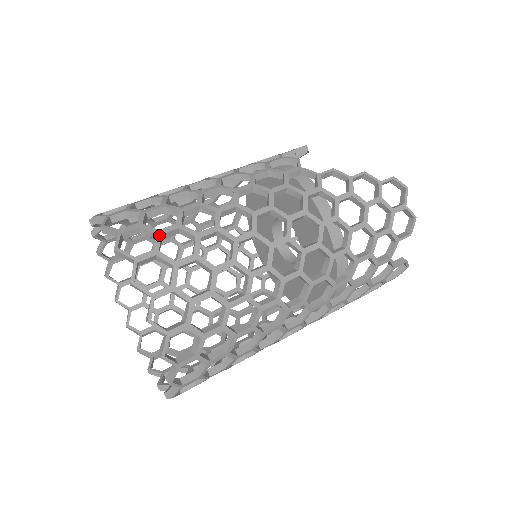
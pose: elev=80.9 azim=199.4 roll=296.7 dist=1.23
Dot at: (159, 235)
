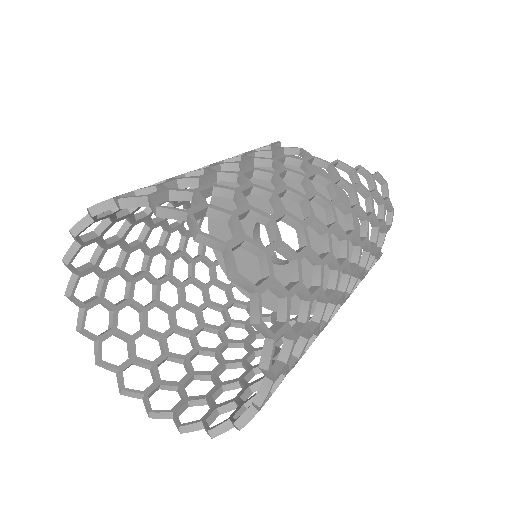
Dot at: (236, 217)
